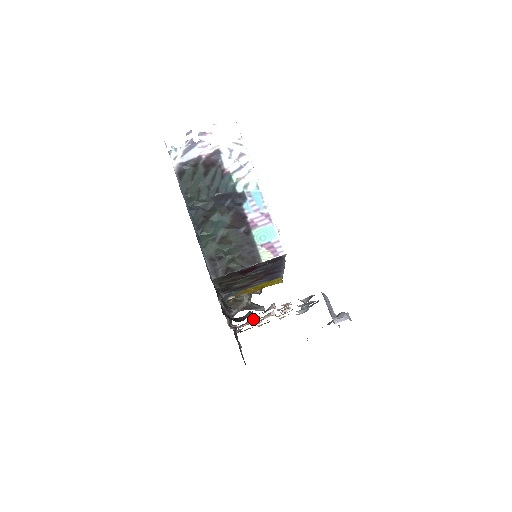
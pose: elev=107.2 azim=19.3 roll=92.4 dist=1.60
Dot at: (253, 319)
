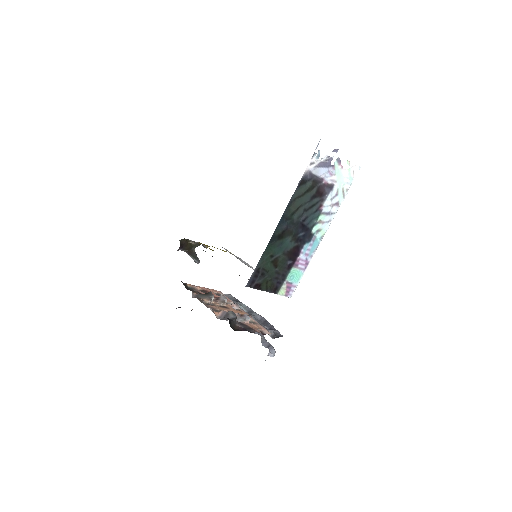
Dot at: (213, 298)
